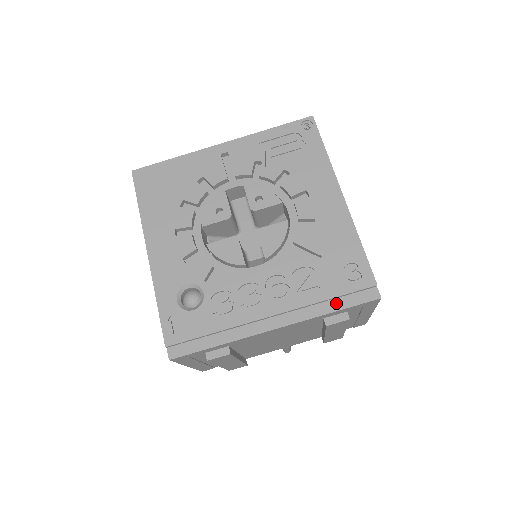
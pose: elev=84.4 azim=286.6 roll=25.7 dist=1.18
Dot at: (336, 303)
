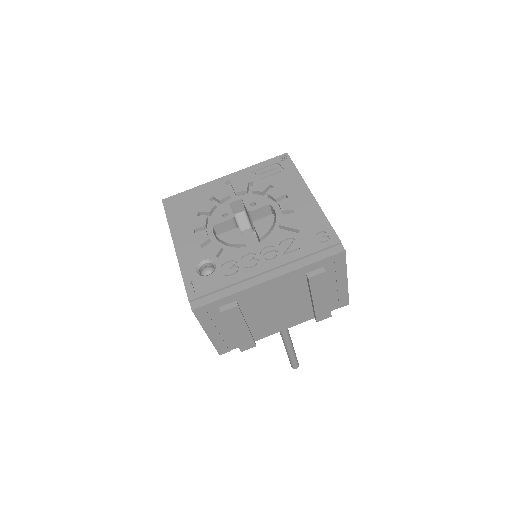
Dot at: (313, 258)
